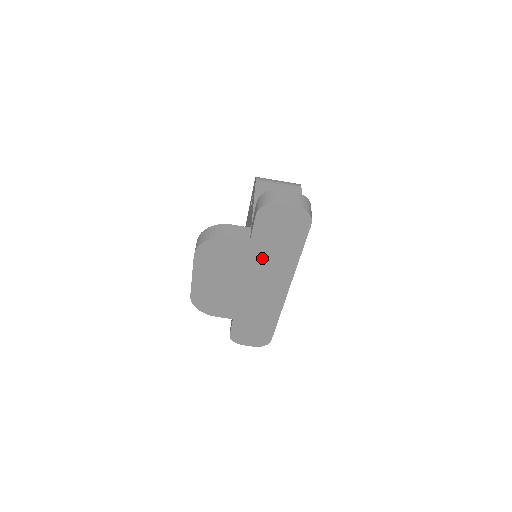
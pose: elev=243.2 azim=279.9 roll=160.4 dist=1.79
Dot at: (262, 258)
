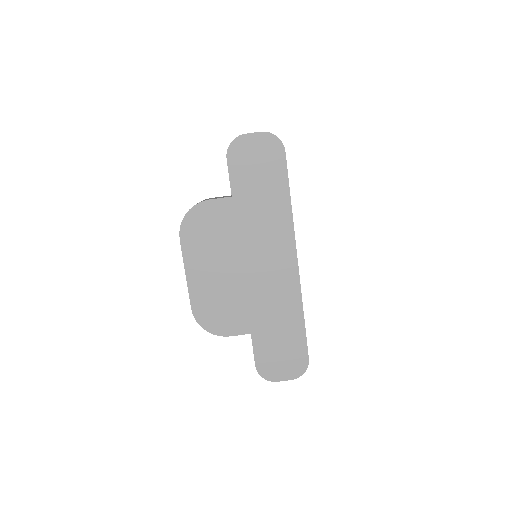
Dot at: (252, 217)
